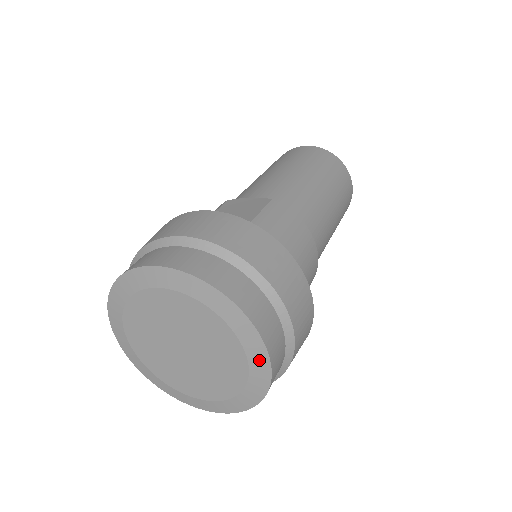
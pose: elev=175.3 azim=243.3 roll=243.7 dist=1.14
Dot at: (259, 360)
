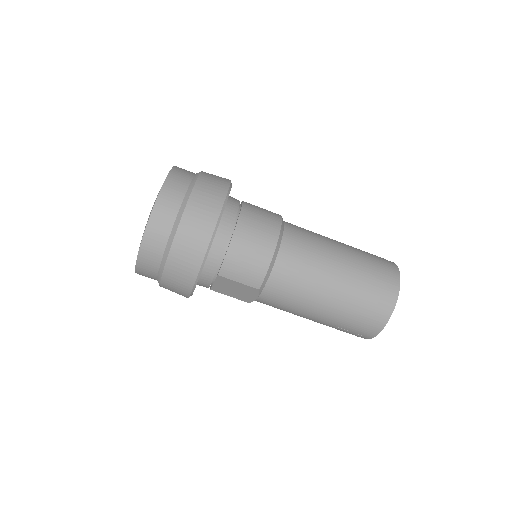
Dot at: occluded
